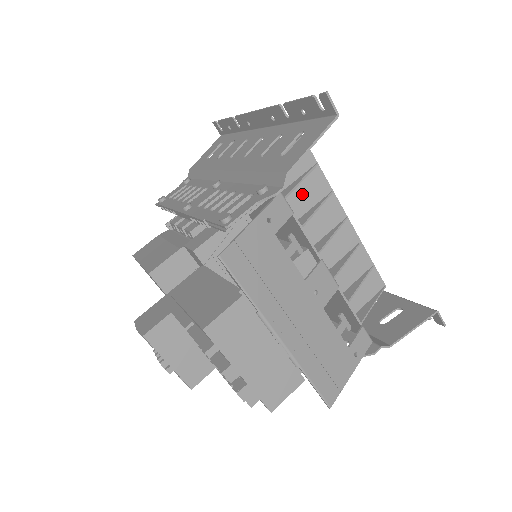
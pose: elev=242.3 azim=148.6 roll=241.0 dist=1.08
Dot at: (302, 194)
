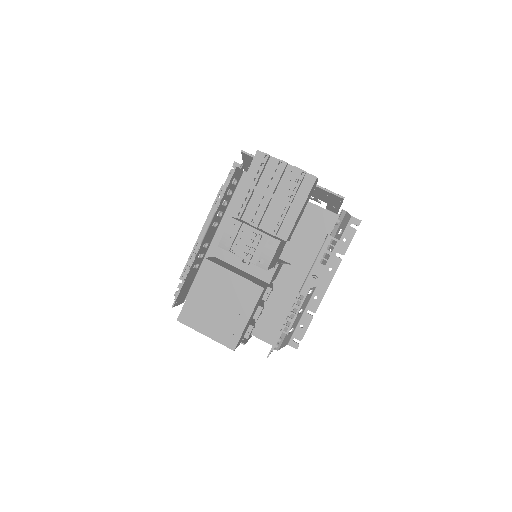
Dot at: occluded
